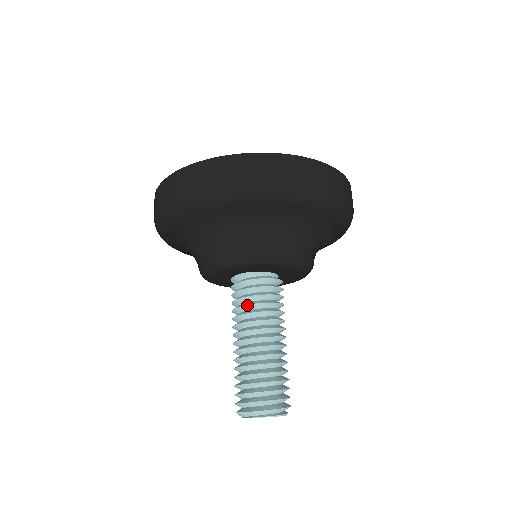
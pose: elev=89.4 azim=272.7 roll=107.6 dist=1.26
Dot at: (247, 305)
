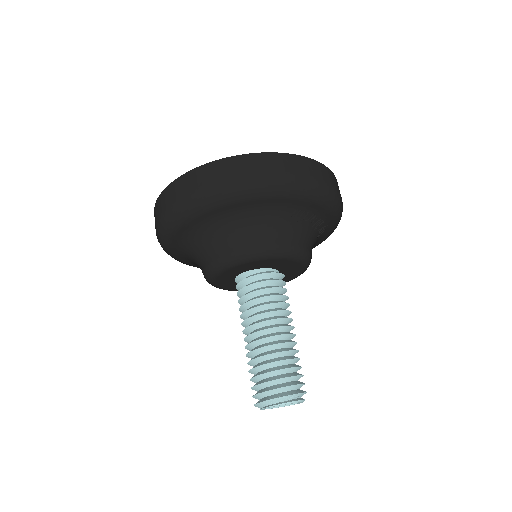
Dot at: (243, 304)
